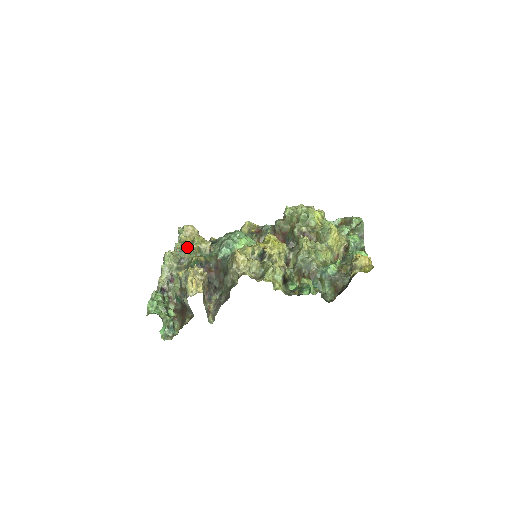
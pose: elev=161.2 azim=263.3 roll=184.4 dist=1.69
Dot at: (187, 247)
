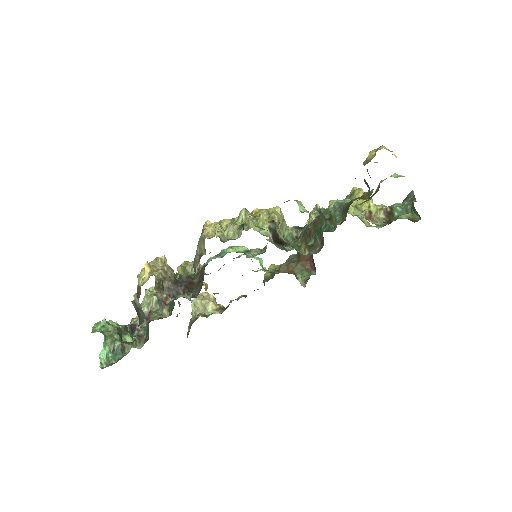
Dot at: occluded
